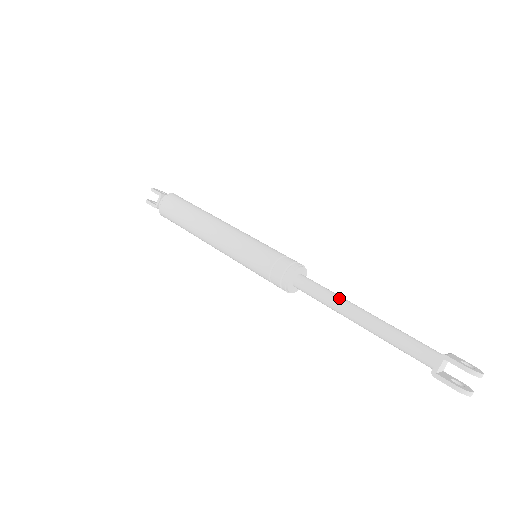
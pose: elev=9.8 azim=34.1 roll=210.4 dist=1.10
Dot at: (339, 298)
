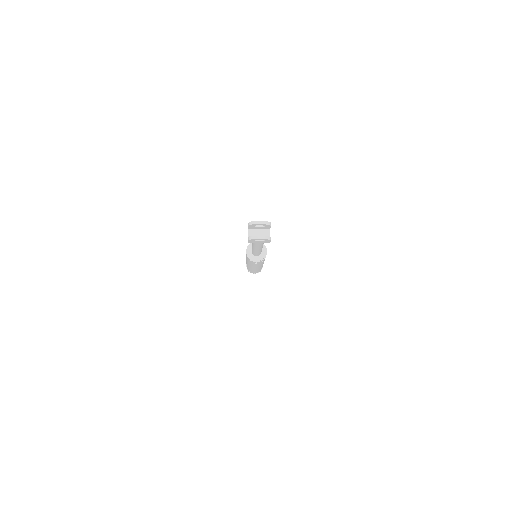
Dot at: occluded
